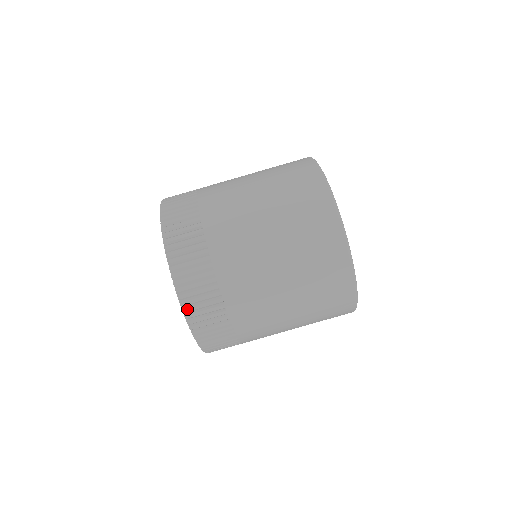
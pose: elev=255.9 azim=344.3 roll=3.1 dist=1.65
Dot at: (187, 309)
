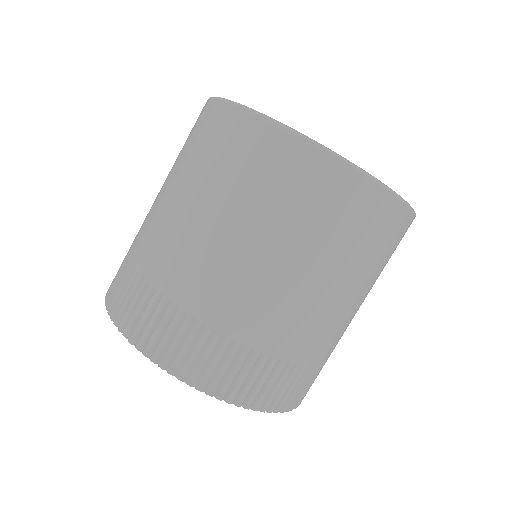
Dot at: (191, 379)
